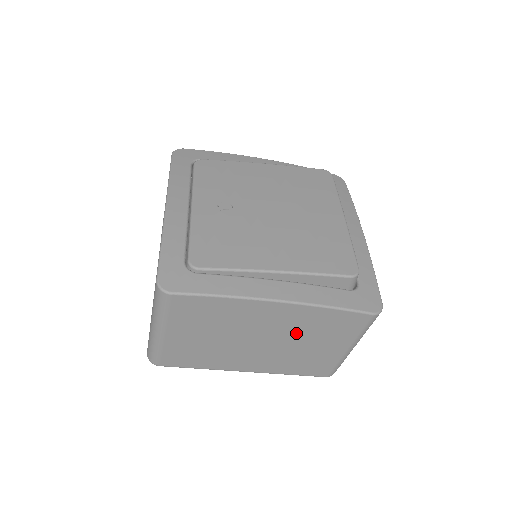
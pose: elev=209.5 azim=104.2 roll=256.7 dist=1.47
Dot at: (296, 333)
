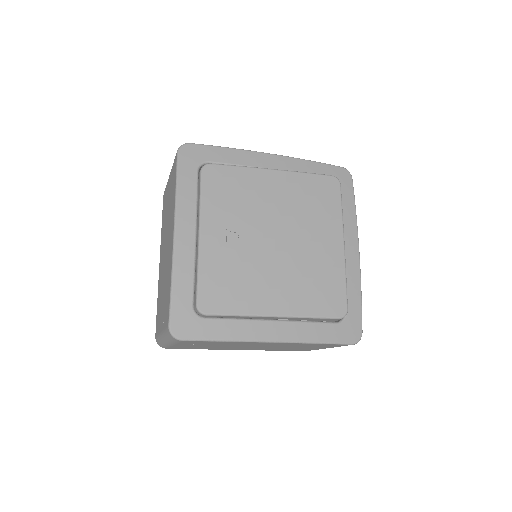
Dot at: (285, 346)
